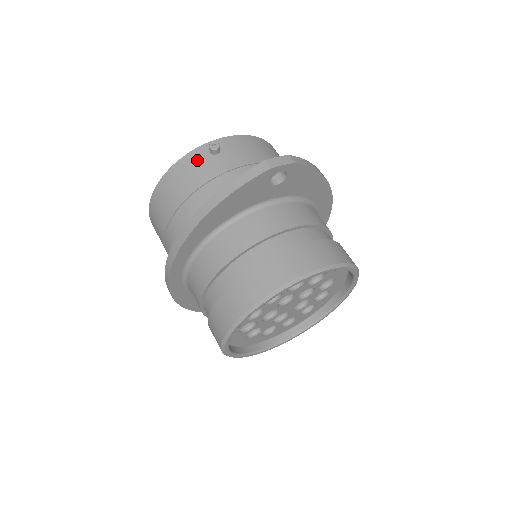
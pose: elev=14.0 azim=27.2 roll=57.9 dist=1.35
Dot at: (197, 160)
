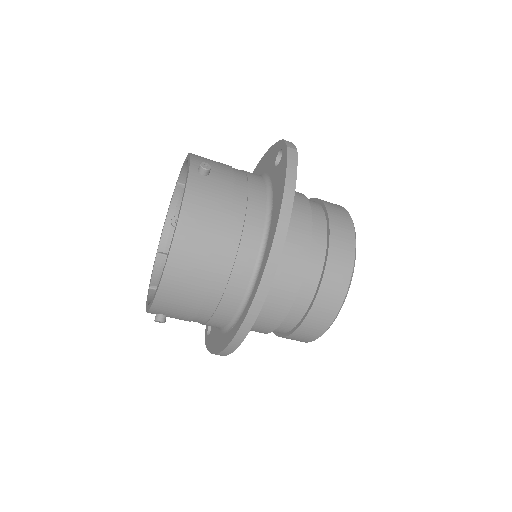
Dot at: (202, 187)
